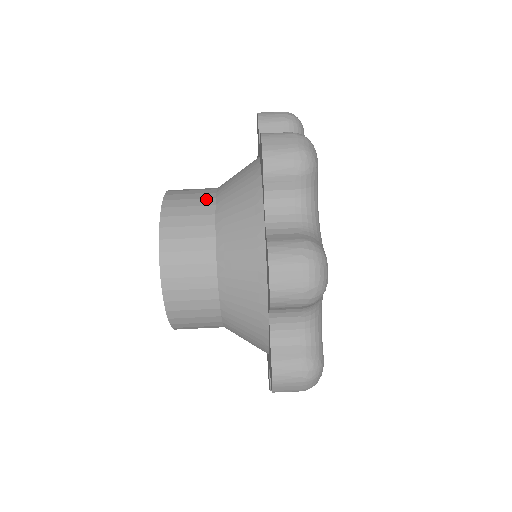
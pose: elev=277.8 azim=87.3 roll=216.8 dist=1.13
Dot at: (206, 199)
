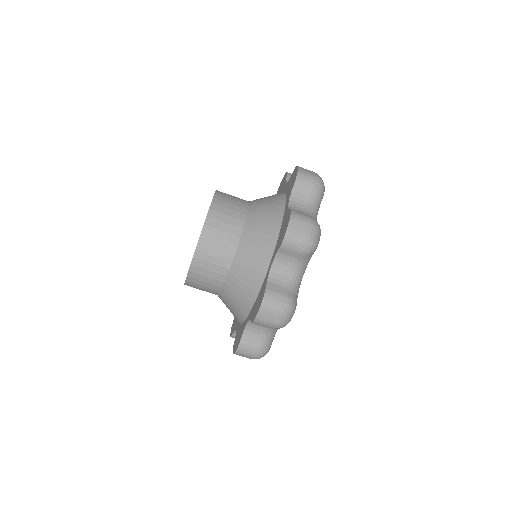
Dot at: (238, 220)
